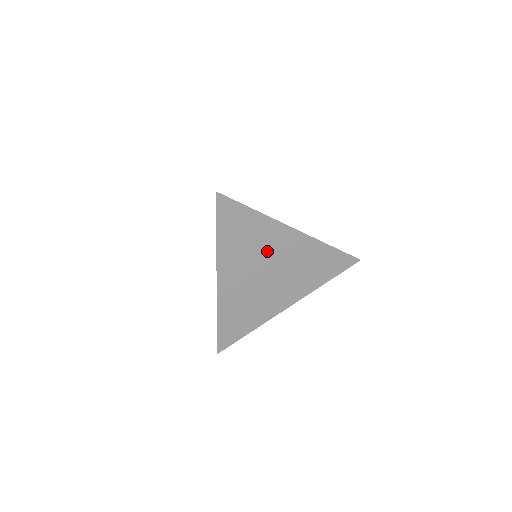
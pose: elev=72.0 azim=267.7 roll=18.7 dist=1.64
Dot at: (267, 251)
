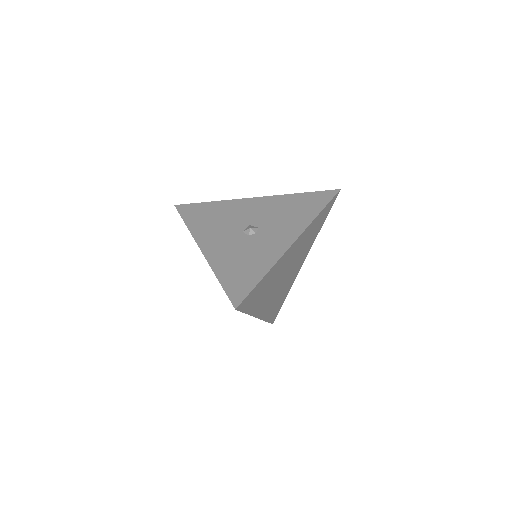
Dot at: (280, 272)
